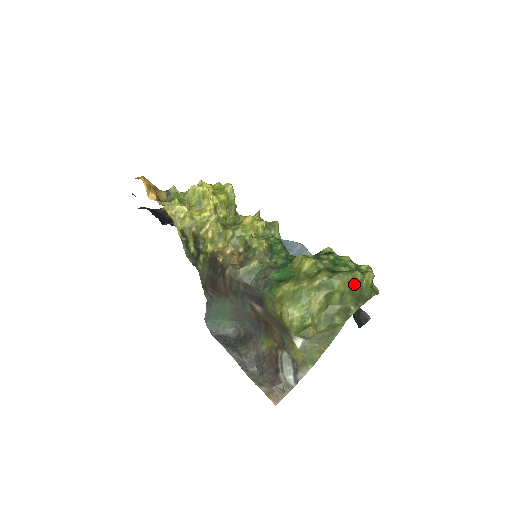
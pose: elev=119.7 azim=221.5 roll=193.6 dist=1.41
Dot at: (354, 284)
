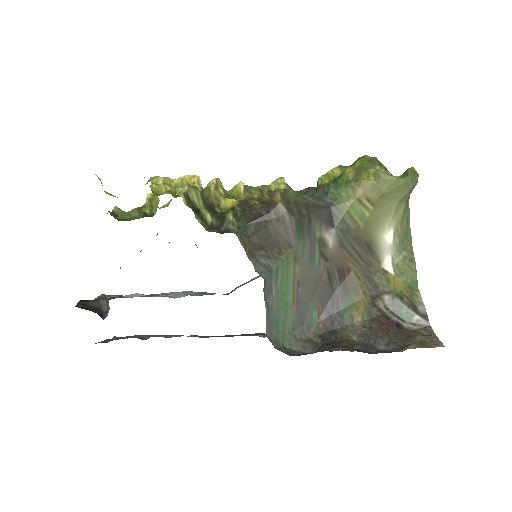
Dot at: occluded
